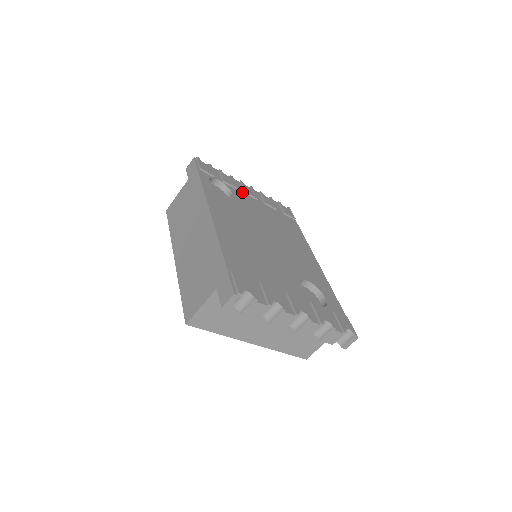
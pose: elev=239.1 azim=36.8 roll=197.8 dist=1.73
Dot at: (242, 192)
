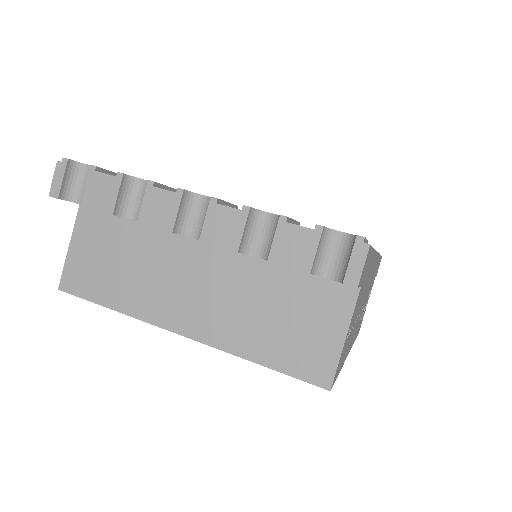
Dot at: occluded
